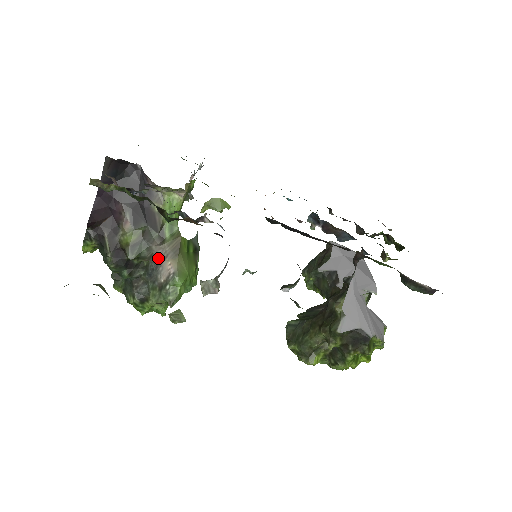
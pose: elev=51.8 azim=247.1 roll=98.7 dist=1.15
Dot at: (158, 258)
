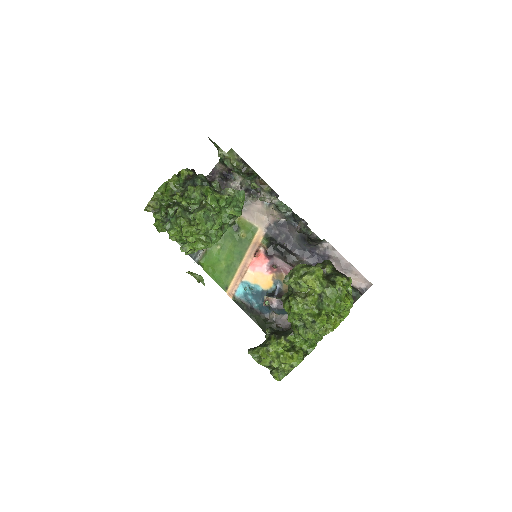
Dot at: occluded
